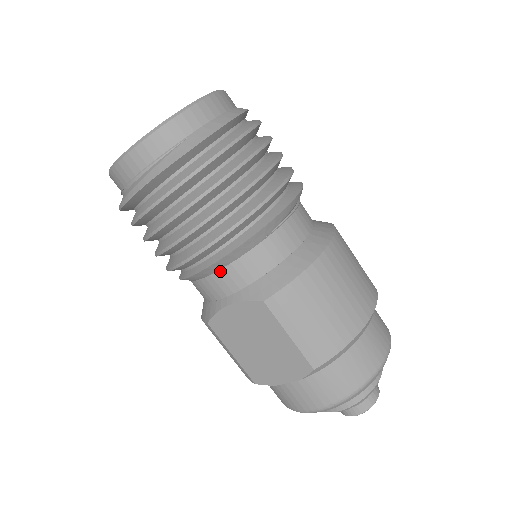
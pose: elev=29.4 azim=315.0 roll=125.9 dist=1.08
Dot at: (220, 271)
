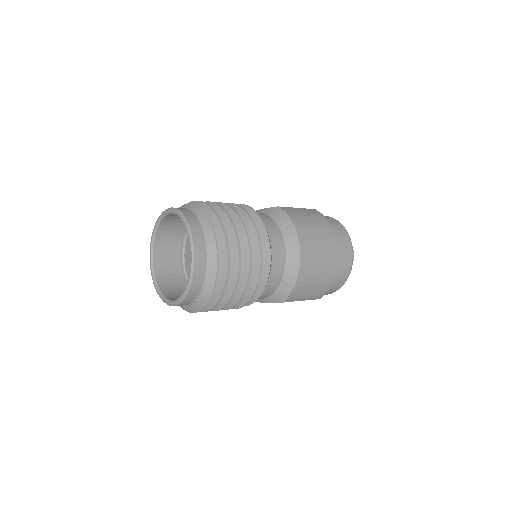
Dot at: occluded
